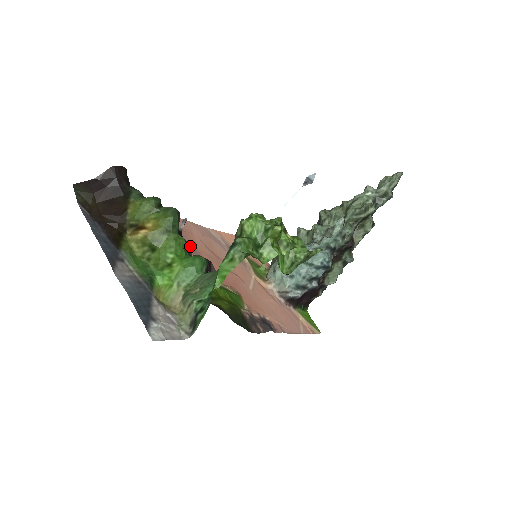
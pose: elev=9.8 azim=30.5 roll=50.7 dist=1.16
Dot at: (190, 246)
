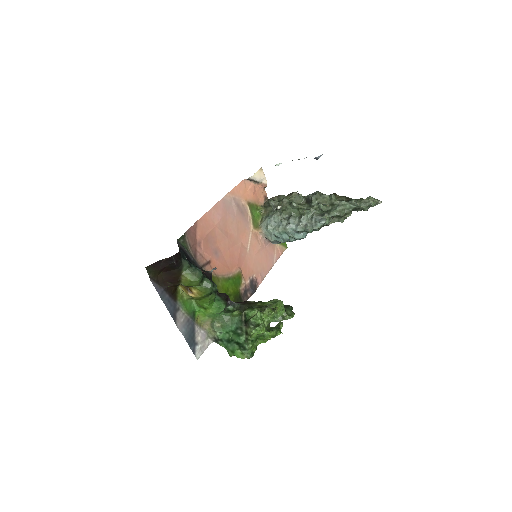
Dot at: (217, 289)
